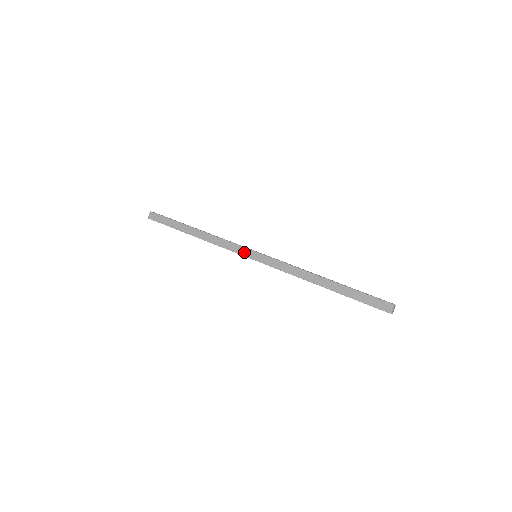
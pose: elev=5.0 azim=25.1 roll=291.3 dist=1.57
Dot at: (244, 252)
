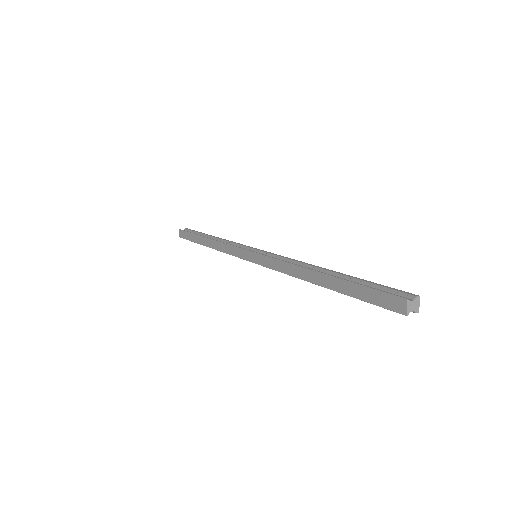
Dot at: (243, 255)
